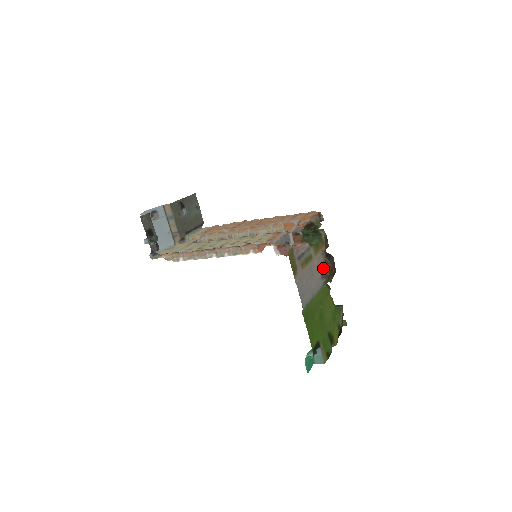
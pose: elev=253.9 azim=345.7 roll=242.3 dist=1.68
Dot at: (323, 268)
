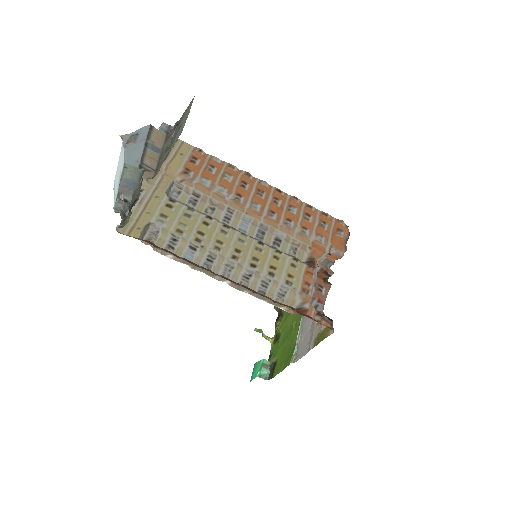
Dot at: occluded
